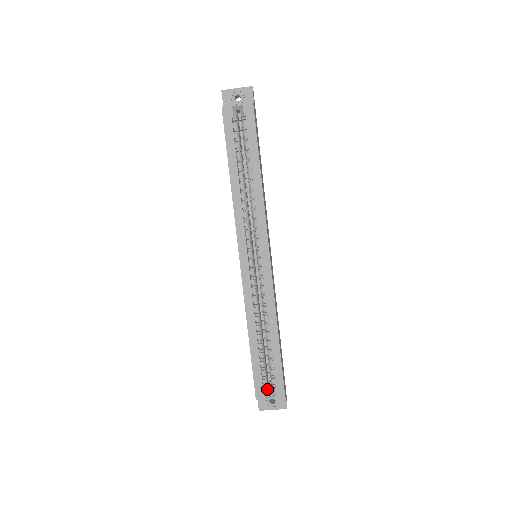
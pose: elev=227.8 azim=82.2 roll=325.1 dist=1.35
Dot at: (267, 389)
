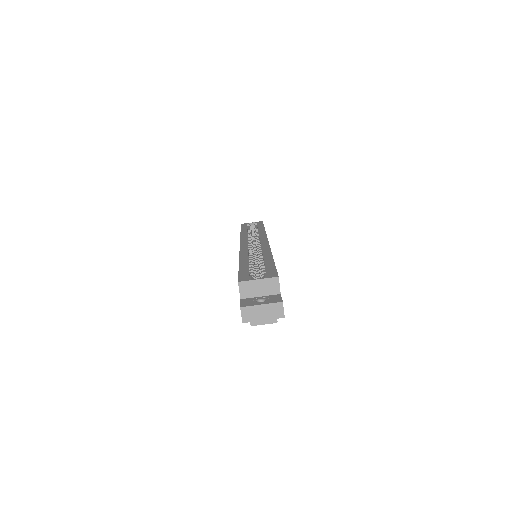
Dot at: occluded
